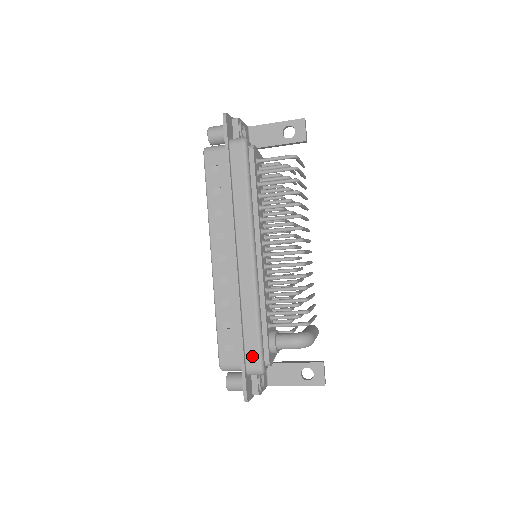
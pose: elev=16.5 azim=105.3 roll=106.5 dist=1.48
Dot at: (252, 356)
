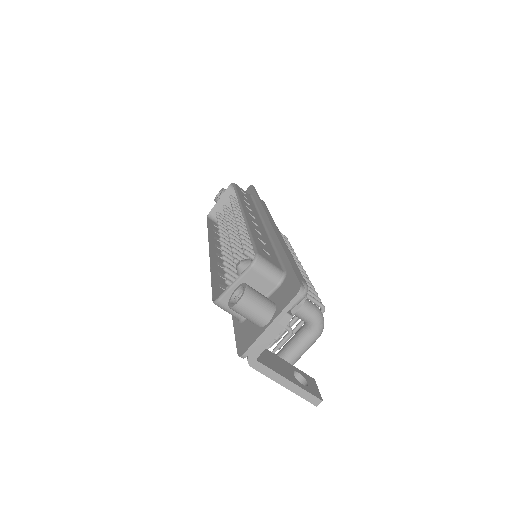
Dot at: occluded
